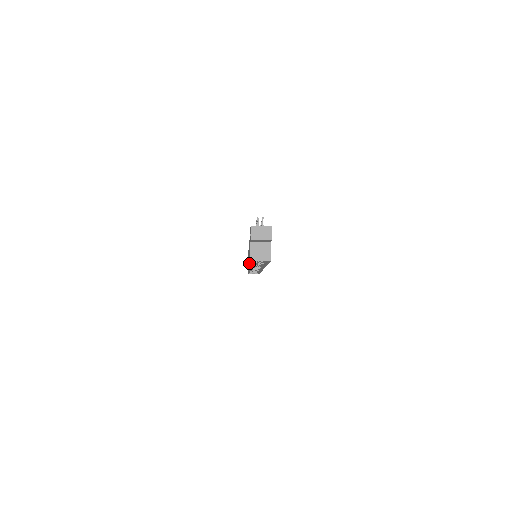
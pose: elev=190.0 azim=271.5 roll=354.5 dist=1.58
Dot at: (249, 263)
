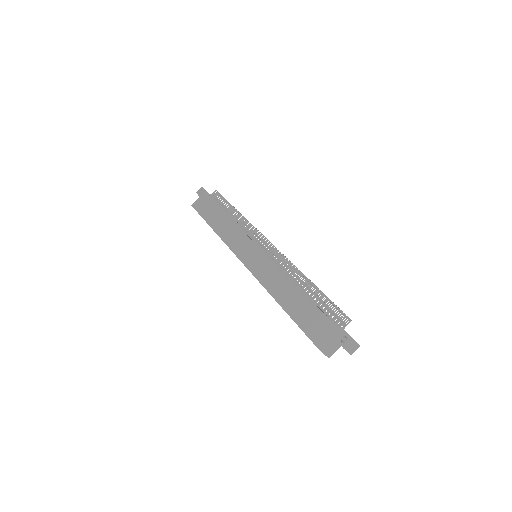
Dot at: (285, 308)
